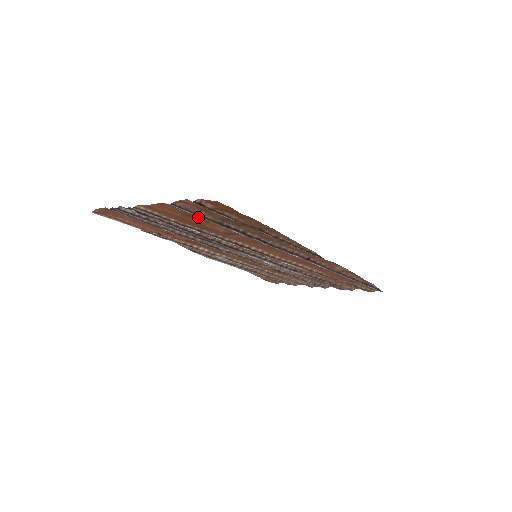
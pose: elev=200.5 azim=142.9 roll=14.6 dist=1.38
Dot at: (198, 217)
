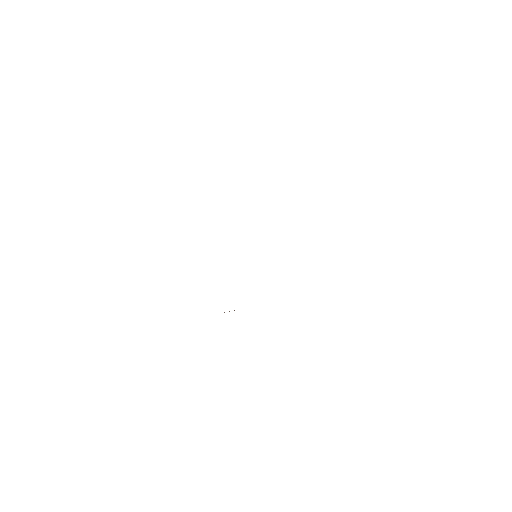
Dot at: occluded
